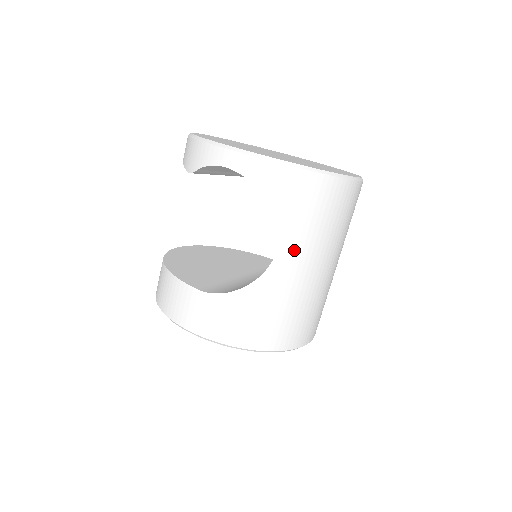
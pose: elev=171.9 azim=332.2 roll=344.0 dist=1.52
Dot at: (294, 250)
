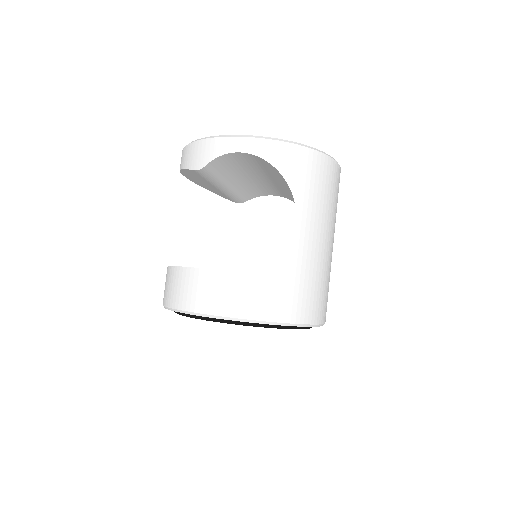
Dot at: (308, 220)
